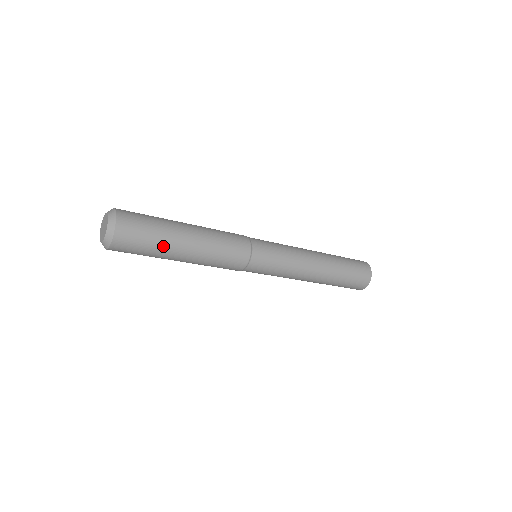
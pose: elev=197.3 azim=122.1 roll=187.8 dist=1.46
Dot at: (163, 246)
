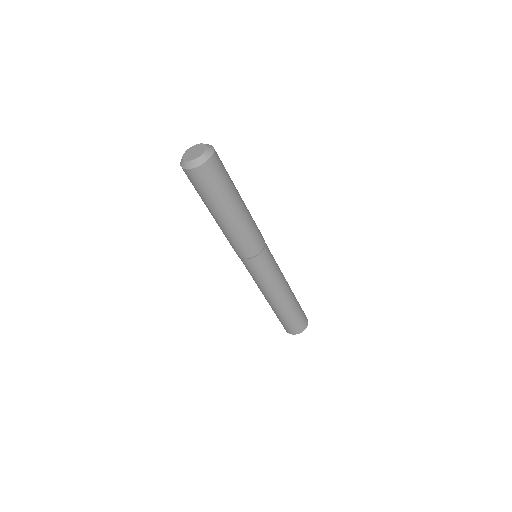
Dot at: (233, 184)
